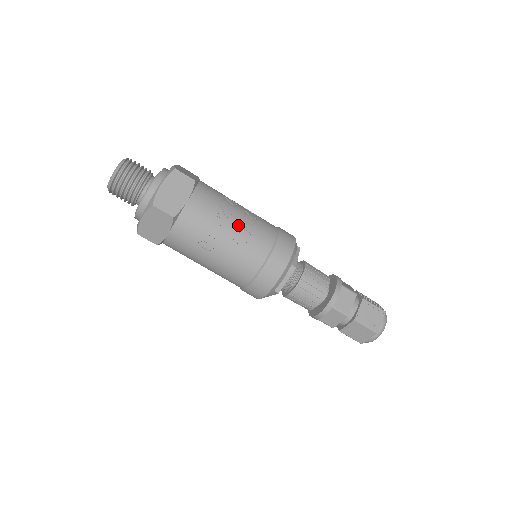
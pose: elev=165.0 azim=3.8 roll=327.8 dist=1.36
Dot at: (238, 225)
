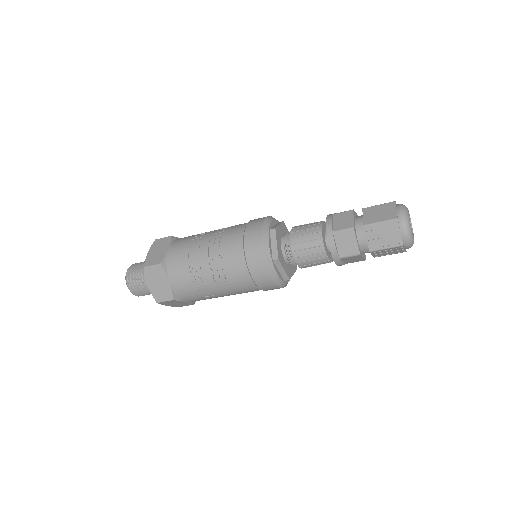
Dot at: (211, 268)
